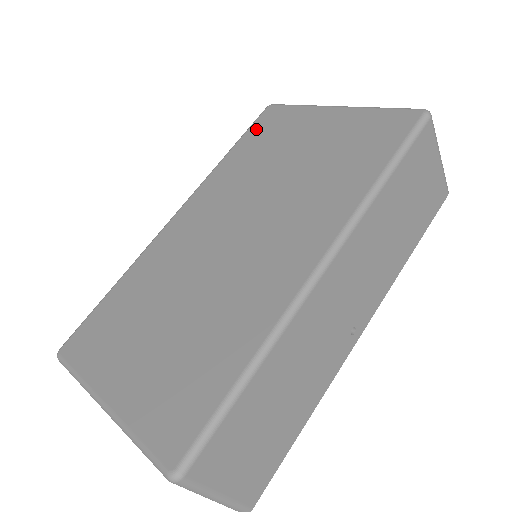
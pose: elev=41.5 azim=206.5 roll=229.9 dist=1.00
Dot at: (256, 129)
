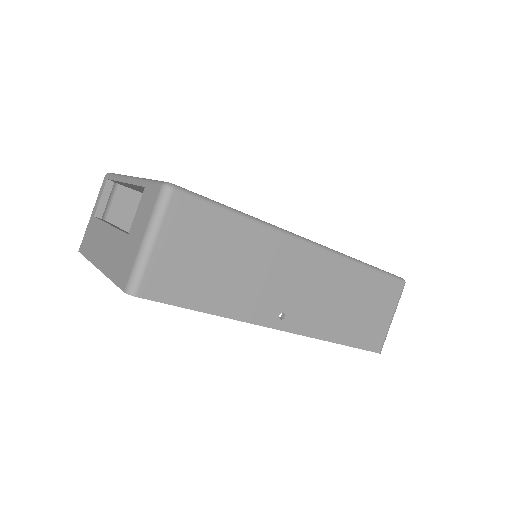
Dot at: occluded
